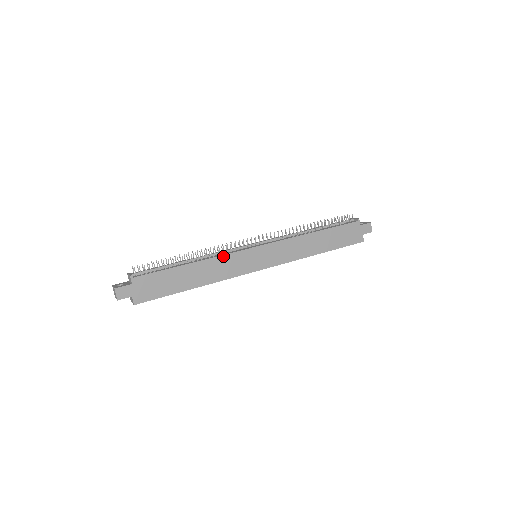
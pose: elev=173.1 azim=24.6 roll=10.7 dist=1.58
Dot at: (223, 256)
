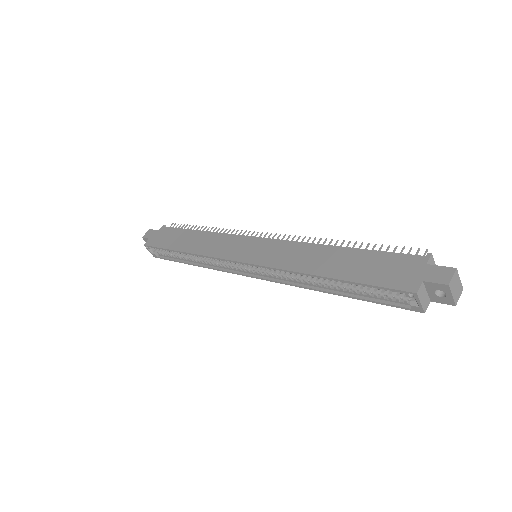
Dot at: (224, 234)
